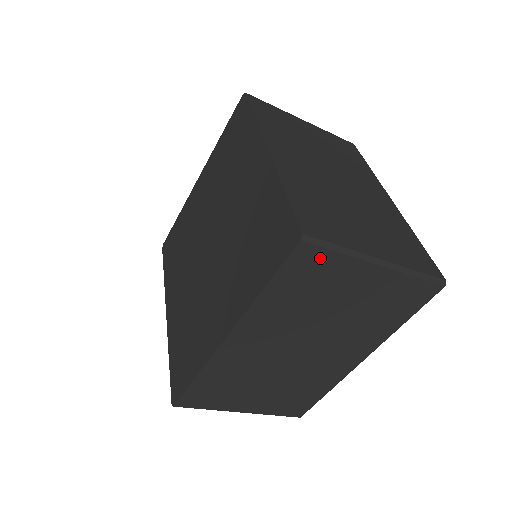
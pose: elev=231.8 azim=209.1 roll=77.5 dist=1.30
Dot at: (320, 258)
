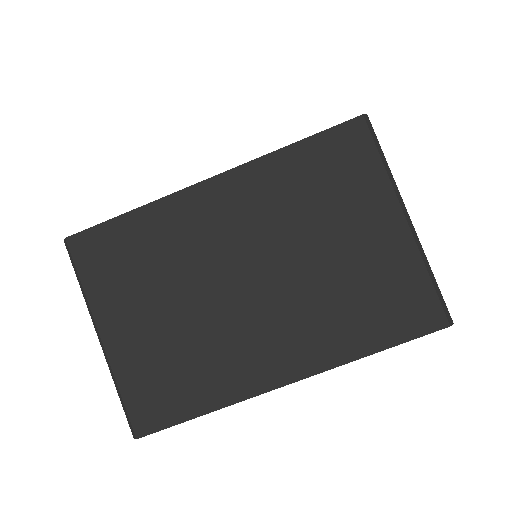
Dot at: (363, 152)
